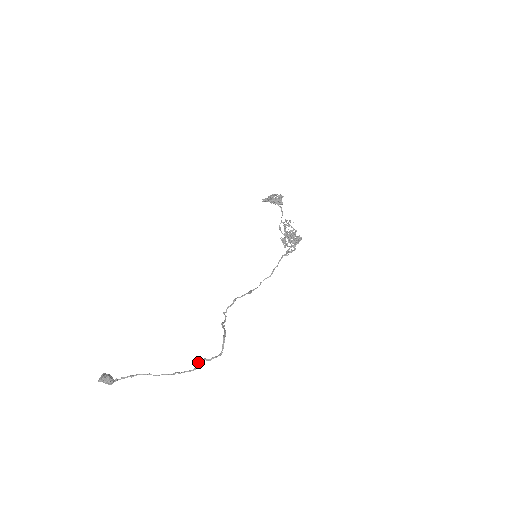
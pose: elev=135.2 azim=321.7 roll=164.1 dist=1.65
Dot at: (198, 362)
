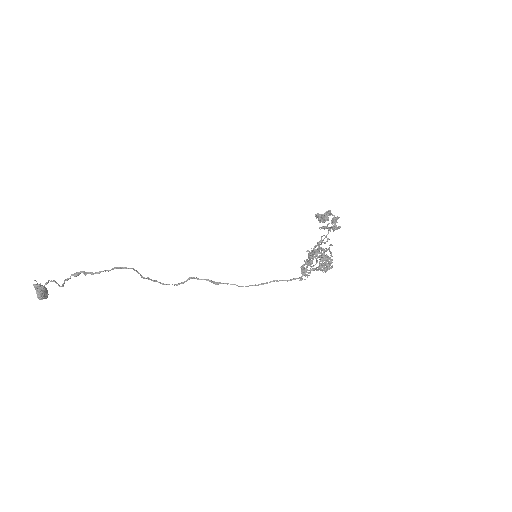
Dot at: (78, 273)
